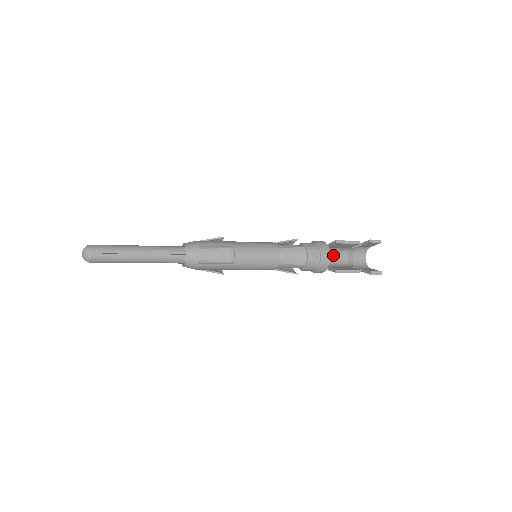
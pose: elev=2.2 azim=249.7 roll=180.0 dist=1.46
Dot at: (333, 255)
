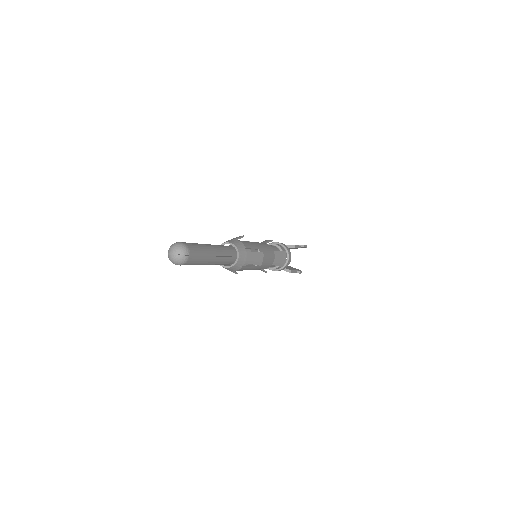
Dot at: occluded
